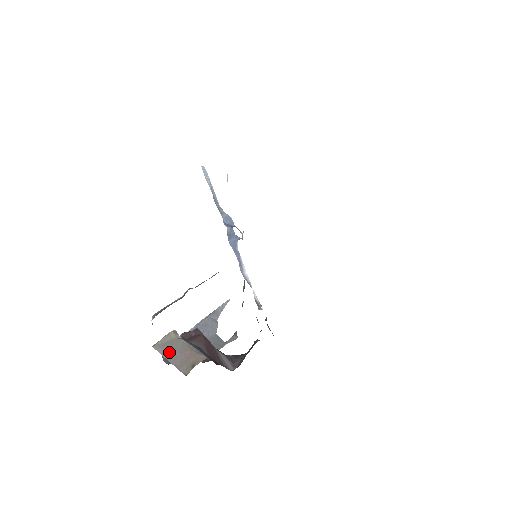
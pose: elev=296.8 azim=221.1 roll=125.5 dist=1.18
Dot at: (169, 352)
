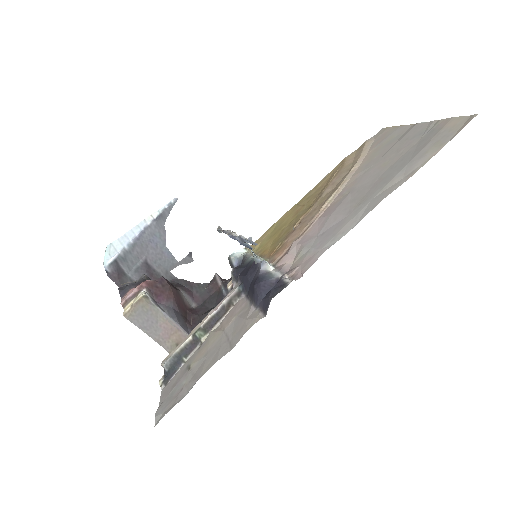
Dot at: (146, 325)
